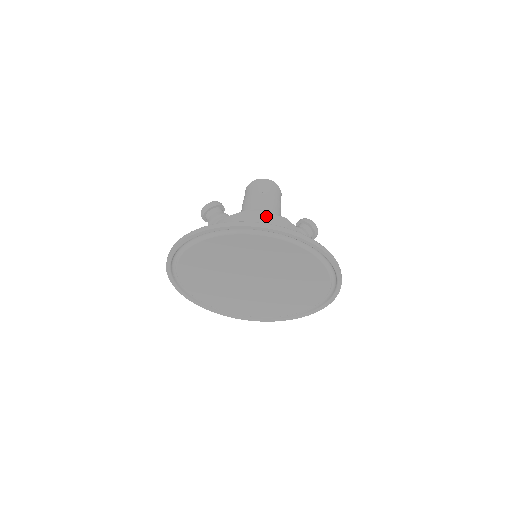
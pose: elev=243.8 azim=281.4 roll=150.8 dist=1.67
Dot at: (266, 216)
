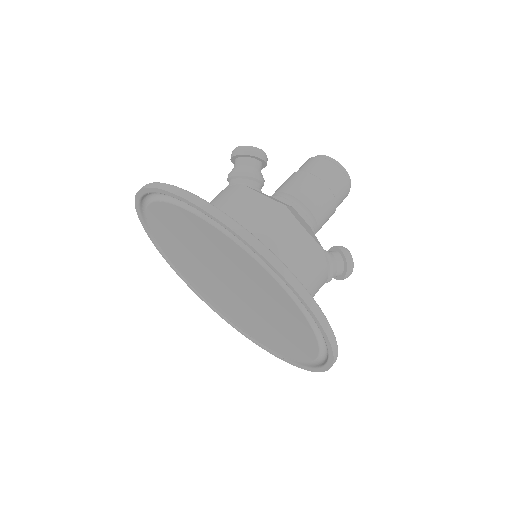
Dot at: (302, 233)
